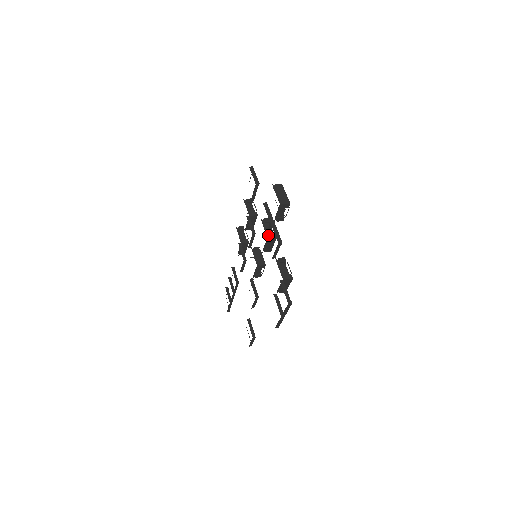
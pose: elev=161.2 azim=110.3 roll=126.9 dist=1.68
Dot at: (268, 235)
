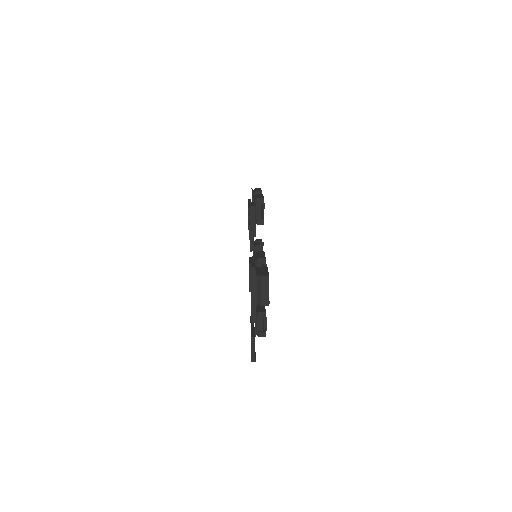
Dot at: occluded
